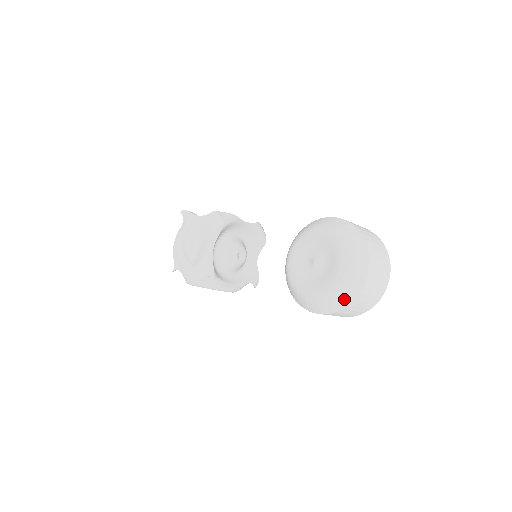
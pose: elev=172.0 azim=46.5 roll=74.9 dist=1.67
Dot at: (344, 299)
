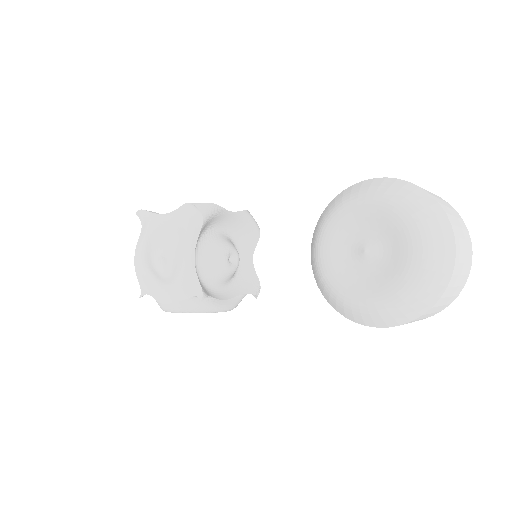
Dot at: (425, 300)
